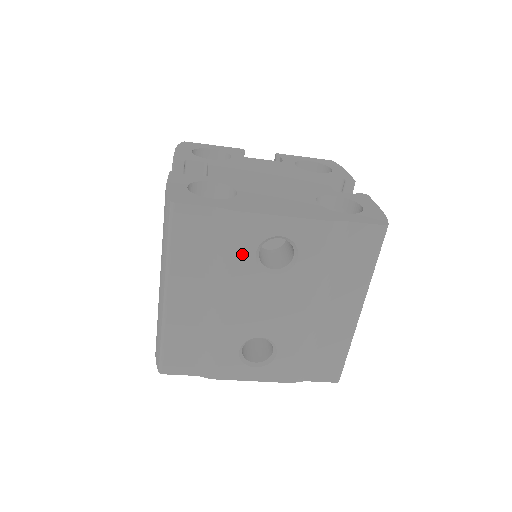
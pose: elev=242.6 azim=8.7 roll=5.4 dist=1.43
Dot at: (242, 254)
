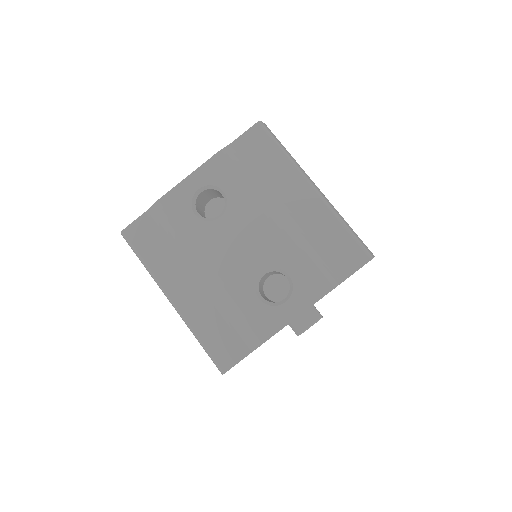
Dot at: (187, 223)
